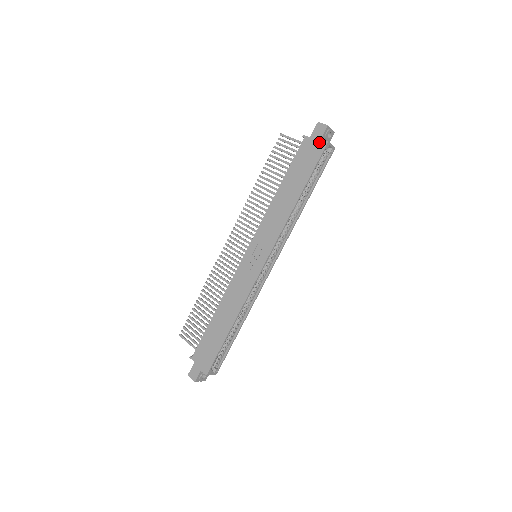
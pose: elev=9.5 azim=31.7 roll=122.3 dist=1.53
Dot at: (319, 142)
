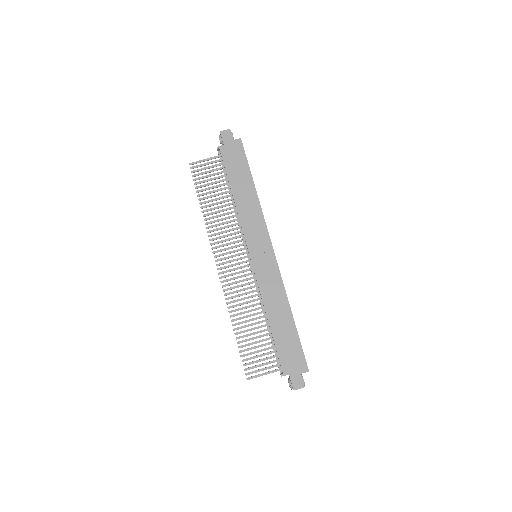
Dot at: (234, 143)
